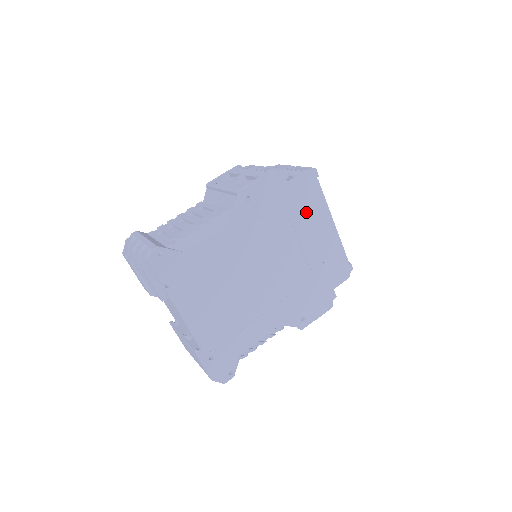
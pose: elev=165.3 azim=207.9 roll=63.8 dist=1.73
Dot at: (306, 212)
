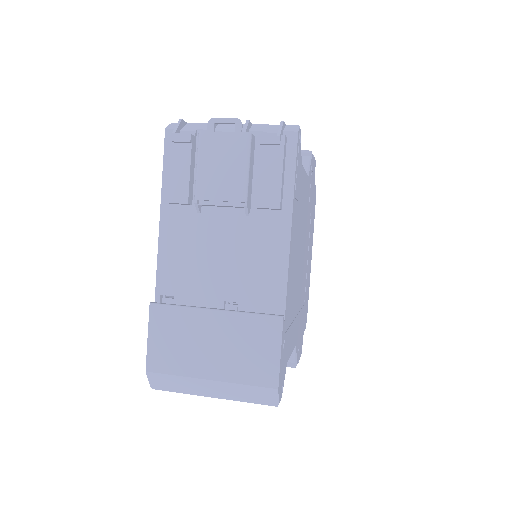
Dot at: occluded
